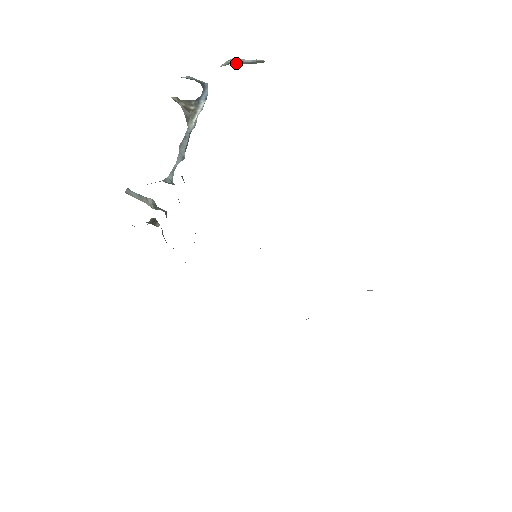
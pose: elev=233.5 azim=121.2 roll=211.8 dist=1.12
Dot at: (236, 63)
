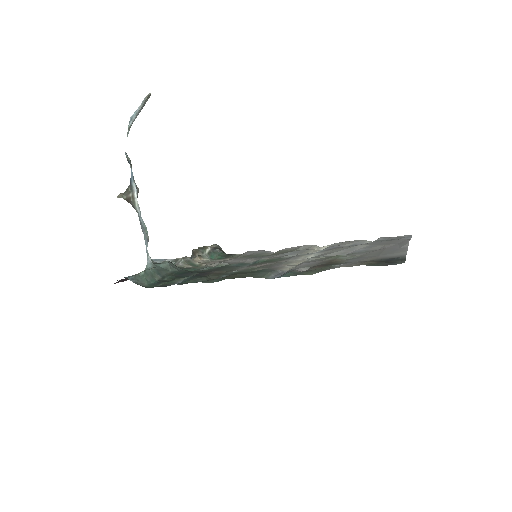
Dot at: (134, 120)
